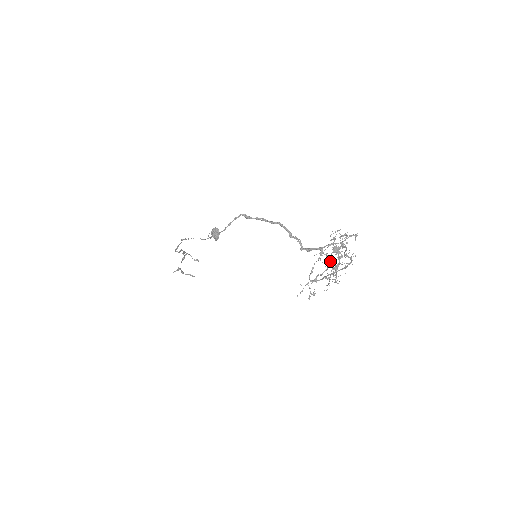
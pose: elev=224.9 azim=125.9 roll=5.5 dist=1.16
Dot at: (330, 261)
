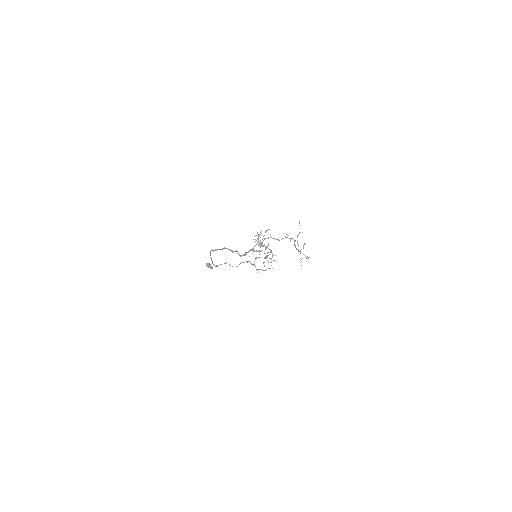
Dot at: occluded
